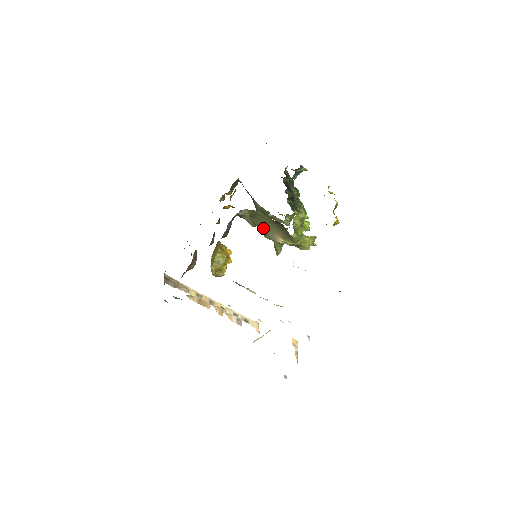
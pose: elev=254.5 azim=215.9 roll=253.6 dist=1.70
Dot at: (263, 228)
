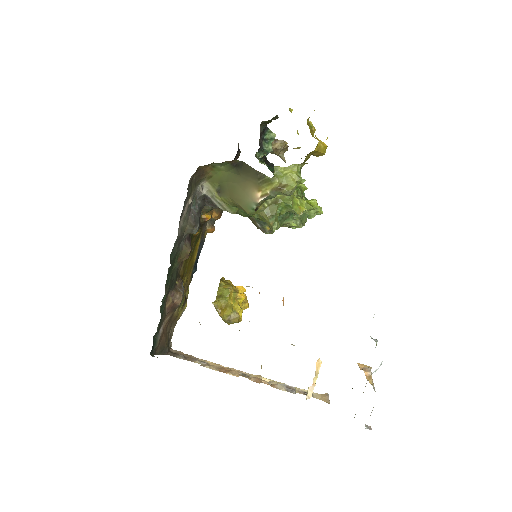
Dot at: (237, 198)
